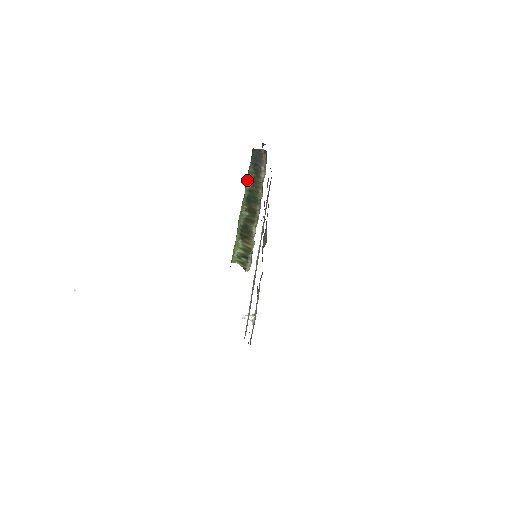
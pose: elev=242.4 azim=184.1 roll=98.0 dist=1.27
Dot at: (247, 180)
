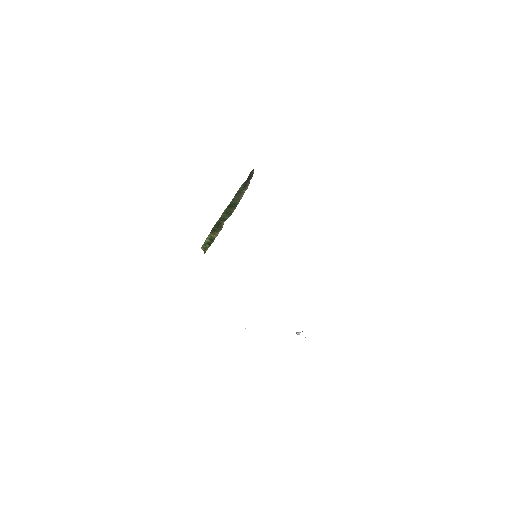
Dot at: (236, 193)
